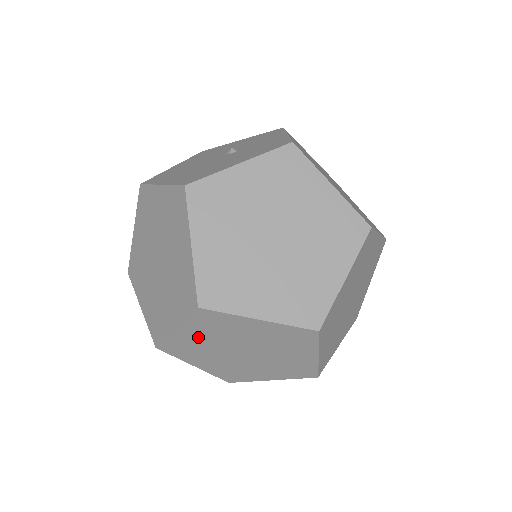
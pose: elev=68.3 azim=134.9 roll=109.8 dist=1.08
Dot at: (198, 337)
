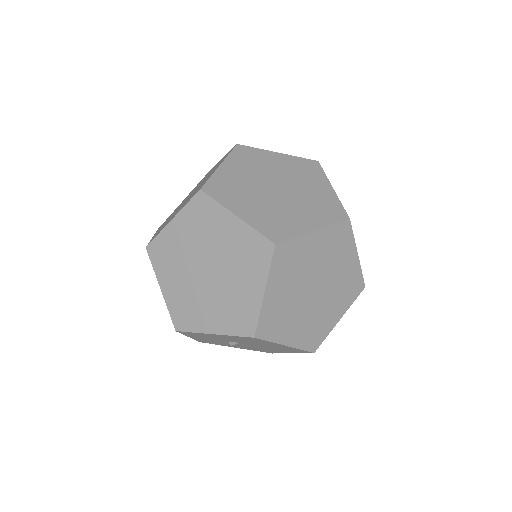
Dot at: (183, 236)
